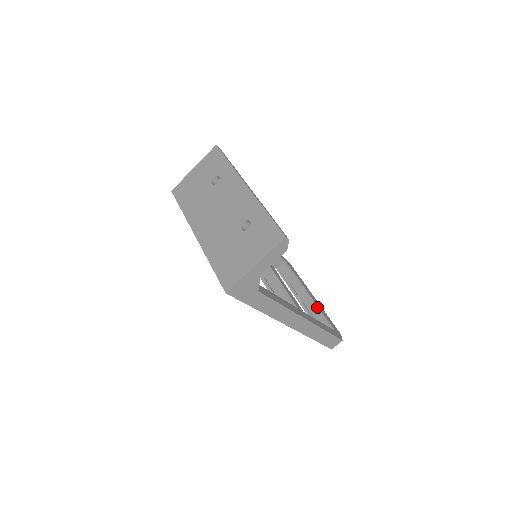
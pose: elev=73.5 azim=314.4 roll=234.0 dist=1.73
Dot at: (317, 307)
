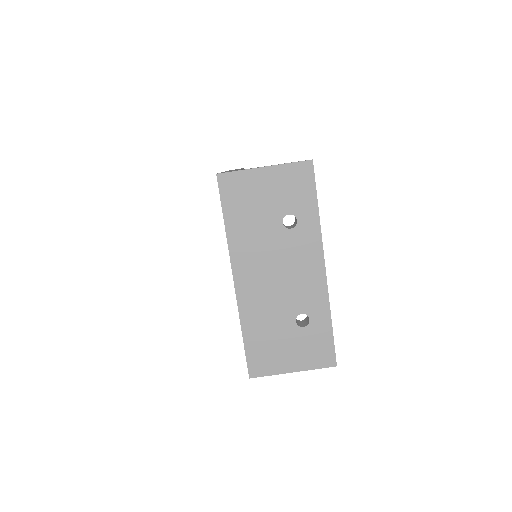
Dot at: occluded
